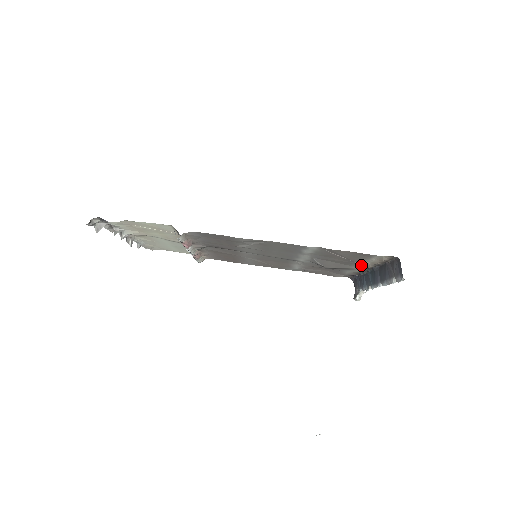
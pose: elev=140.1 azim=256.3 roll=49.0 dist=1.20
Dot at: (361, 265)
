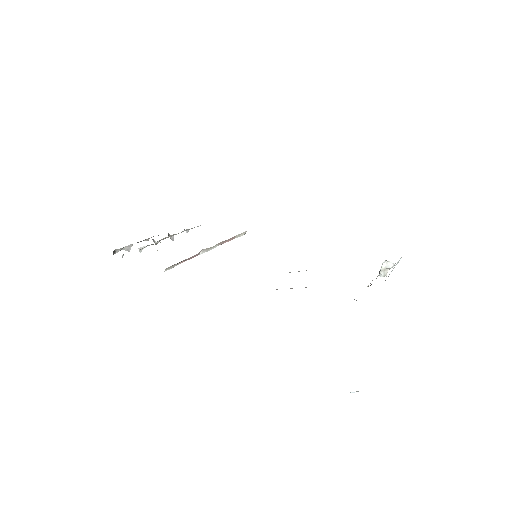
Dot at: occluded
